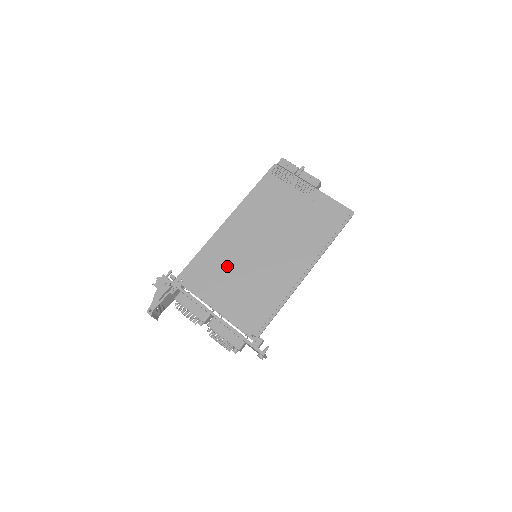
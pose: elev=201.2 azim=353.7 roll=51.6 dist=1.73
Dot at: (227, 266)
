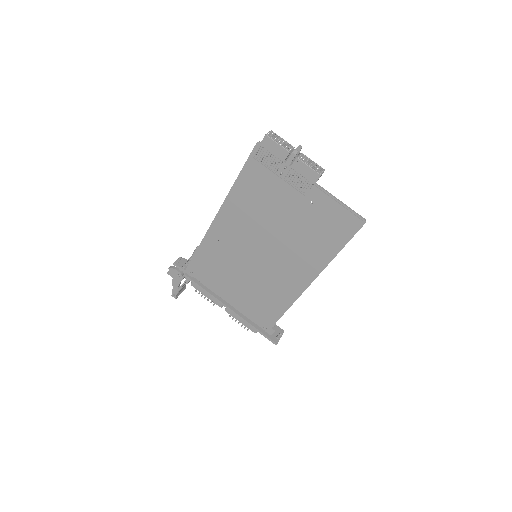
Dot at: (228, 266)
